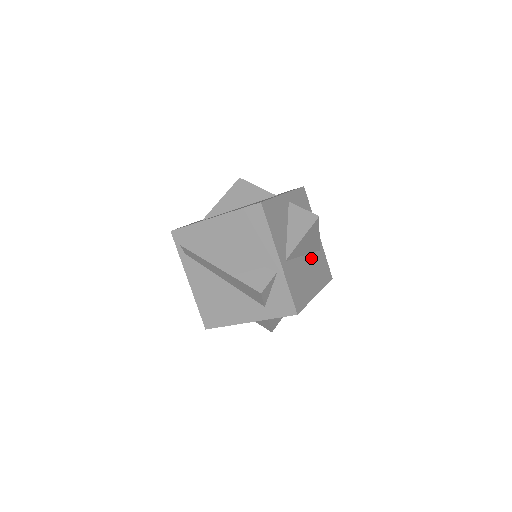
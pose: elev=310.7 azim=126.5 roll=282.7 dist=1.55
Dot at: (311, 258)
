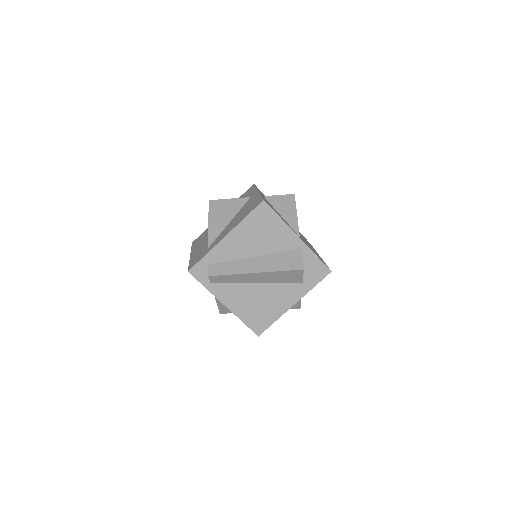
Dot at: occluded
